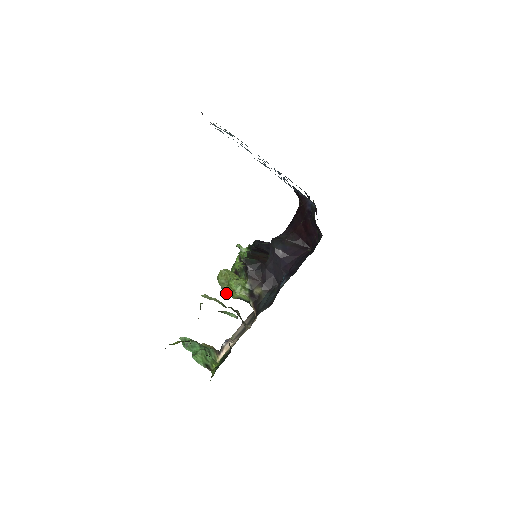
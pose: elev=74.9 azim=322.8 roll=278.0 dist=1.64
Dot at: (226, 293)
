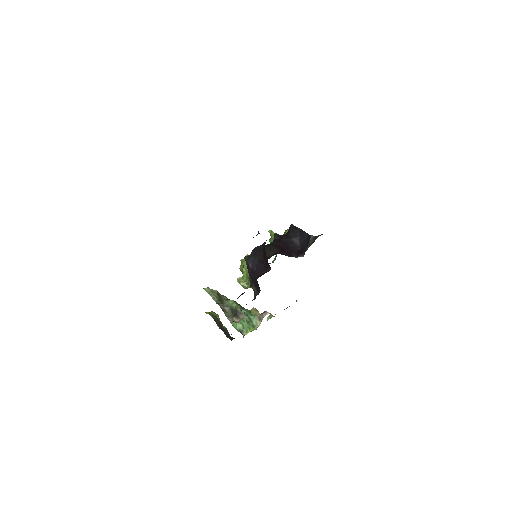
Dot at: occluded
